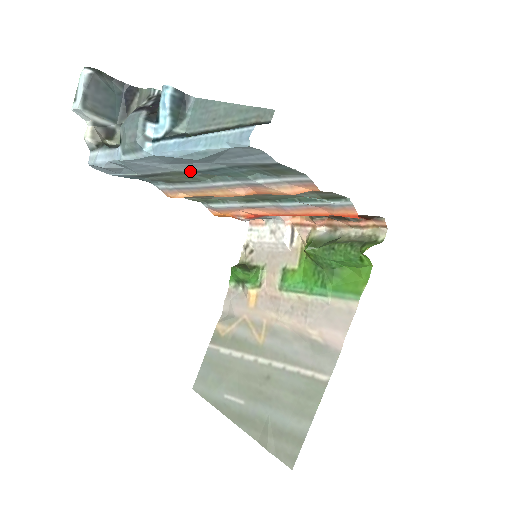
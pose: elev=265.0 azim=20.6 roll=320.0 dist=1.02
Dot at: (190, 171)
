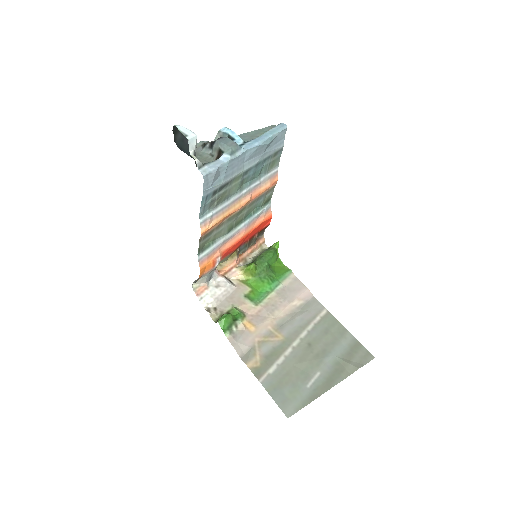
Dot at: (247, 171)
